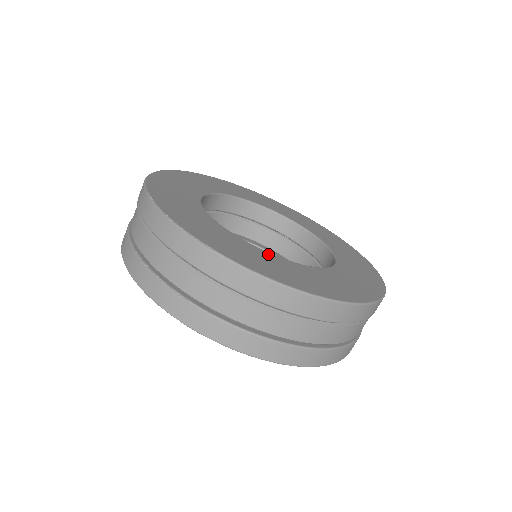
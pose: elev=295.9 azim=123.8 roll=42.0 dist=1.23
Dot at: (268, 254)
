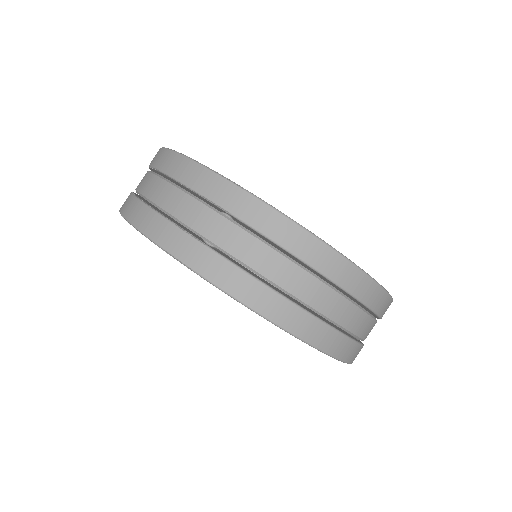
Dot at: occluded
